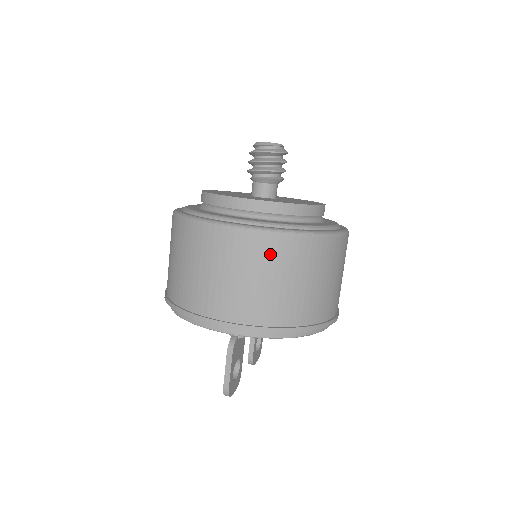
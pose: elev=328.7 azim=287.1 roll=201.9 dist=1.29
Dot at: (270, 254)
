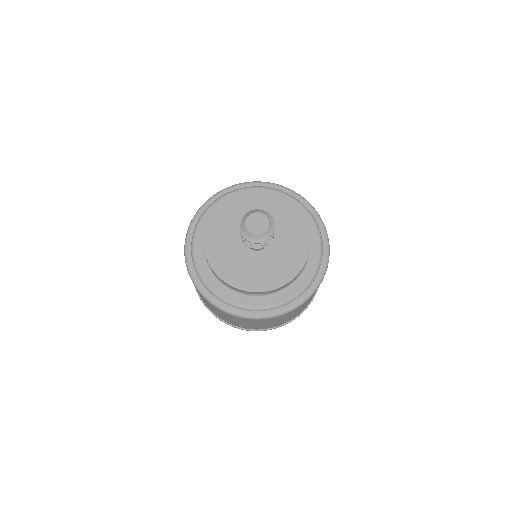
Dot at: (283, 317)
